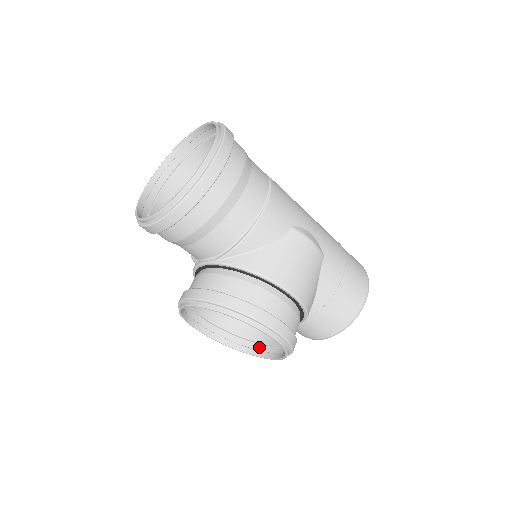
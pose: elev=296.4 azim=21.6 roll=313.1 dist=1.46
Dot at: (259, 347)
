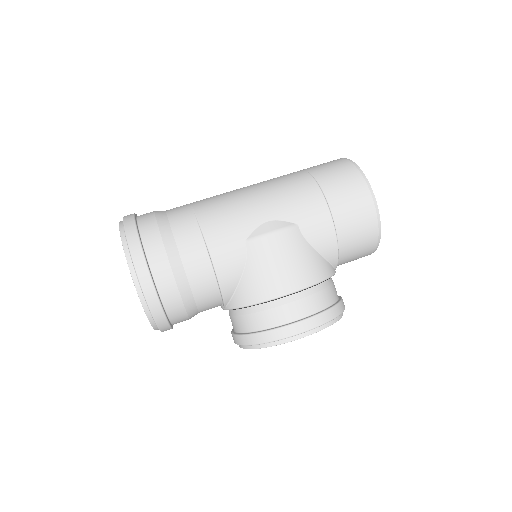
Dot at: occluded
